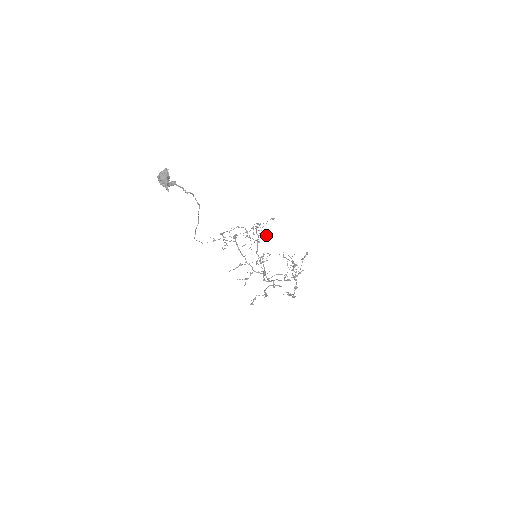
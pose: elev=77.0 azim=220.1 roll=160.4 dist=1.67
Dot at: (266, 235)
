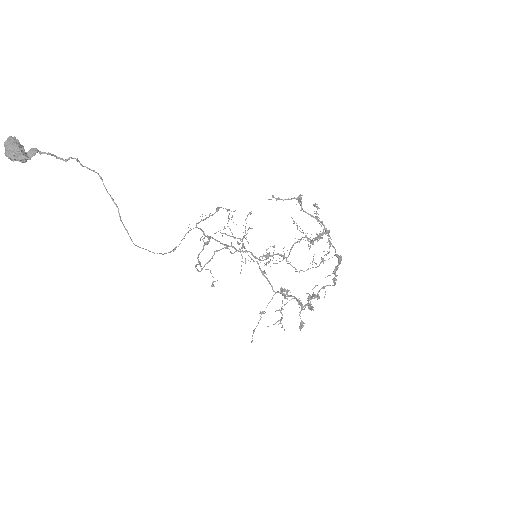
Dot at: (265, 255)
